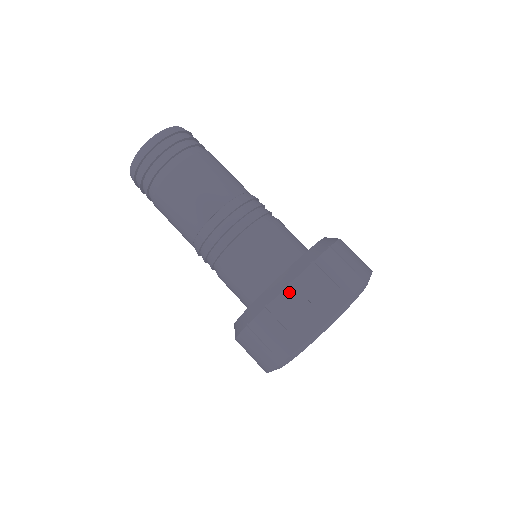
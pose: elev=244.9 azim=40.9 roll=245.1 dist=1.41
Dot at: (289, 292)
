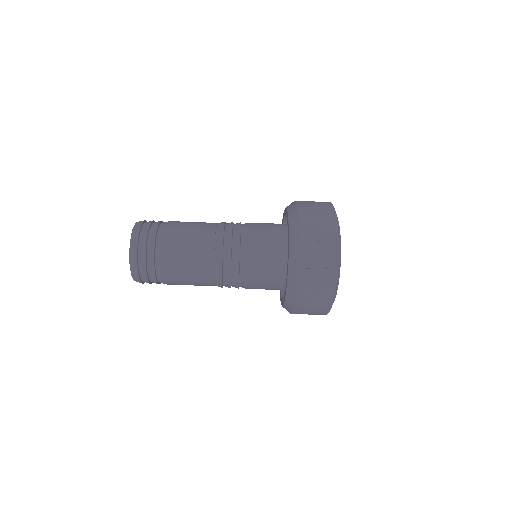
Dot at: (303, 224)
